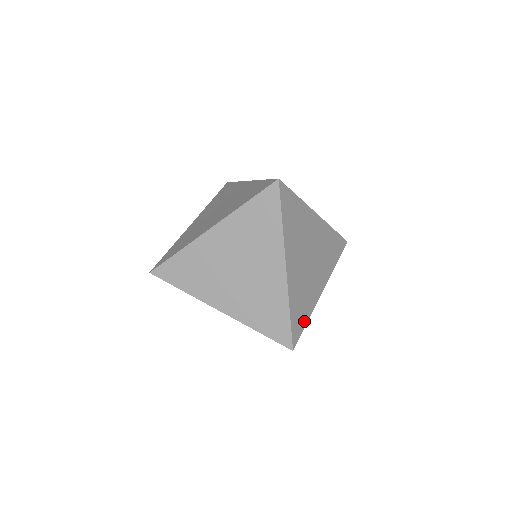
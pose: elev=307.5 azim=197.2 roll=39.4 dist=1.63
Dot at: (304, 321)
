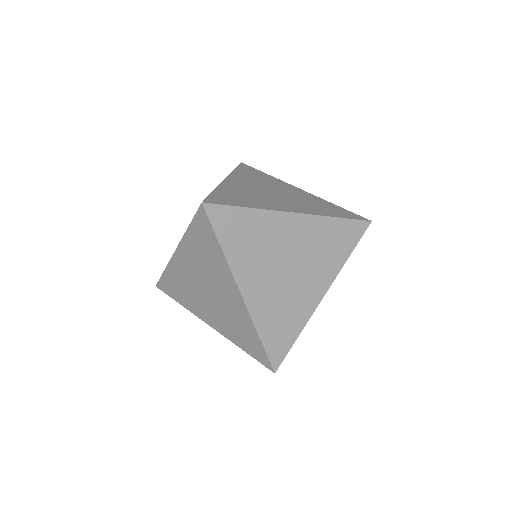
Dot at: occluded
